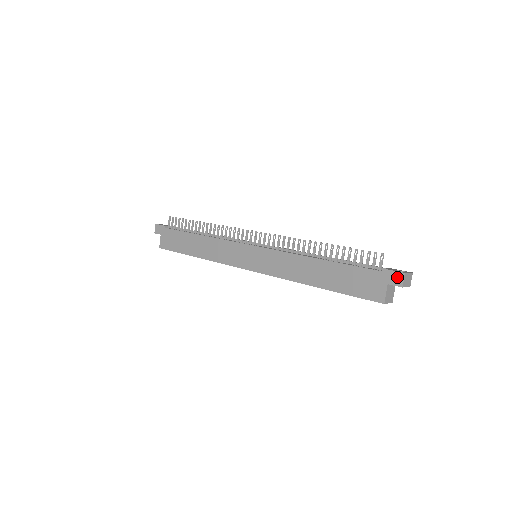
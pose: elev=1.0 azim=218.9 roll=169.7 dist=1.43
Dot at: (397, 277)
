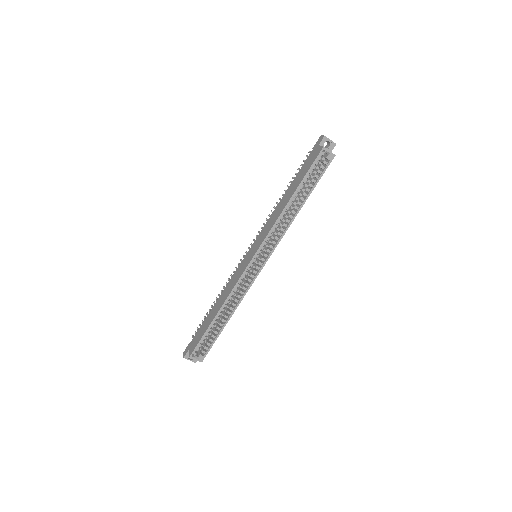
Dot at: (319, 139)
